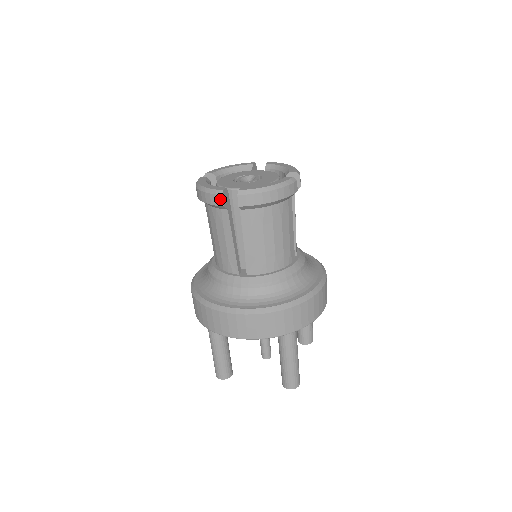
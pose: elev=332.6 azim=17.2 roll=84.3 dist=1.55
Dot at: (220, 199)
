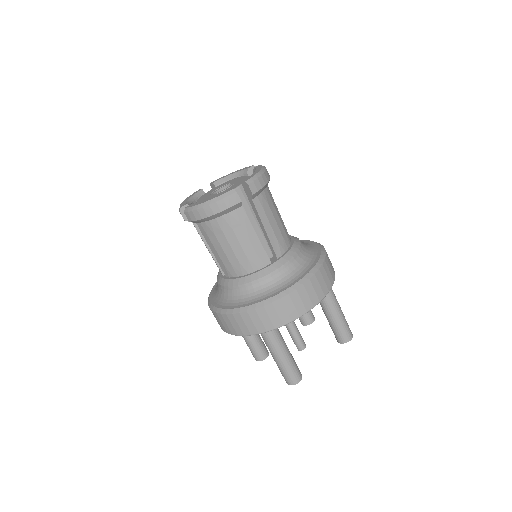
Dot at: occluded
